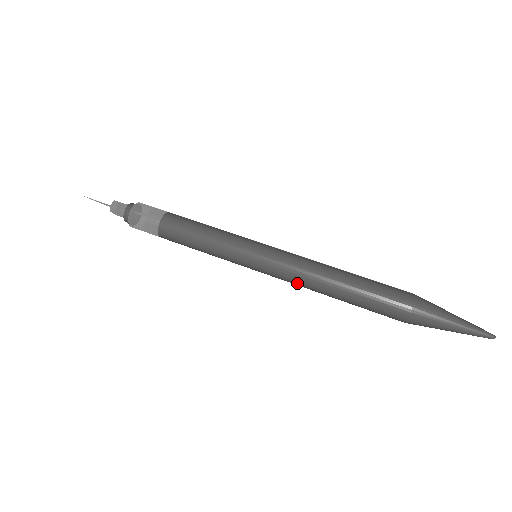
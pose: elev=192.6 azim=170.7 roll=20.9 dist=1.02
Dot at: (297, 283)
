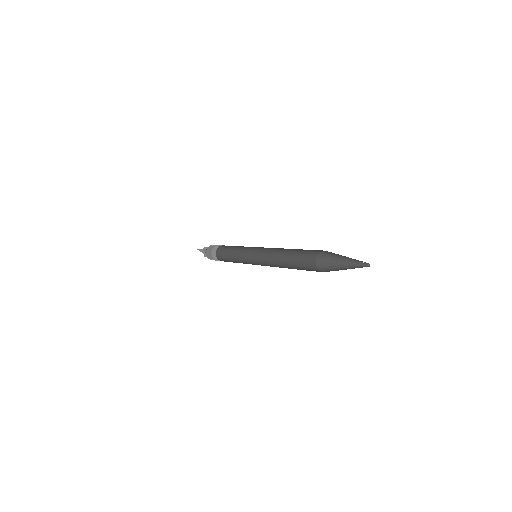
Dot at: (267, 258)
